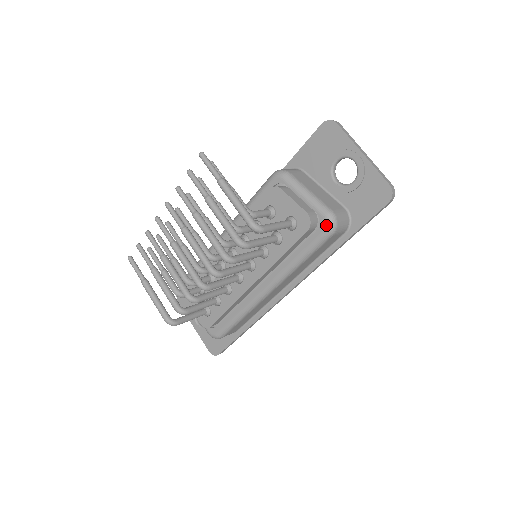
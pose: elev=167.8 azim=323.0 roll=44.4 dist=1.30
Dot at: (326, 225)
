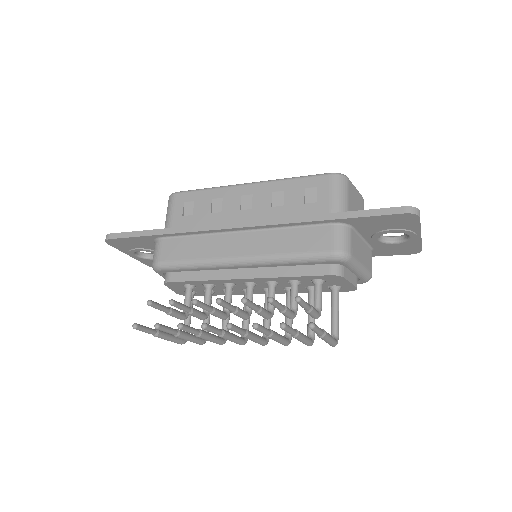
Dot at: (362, 283)
